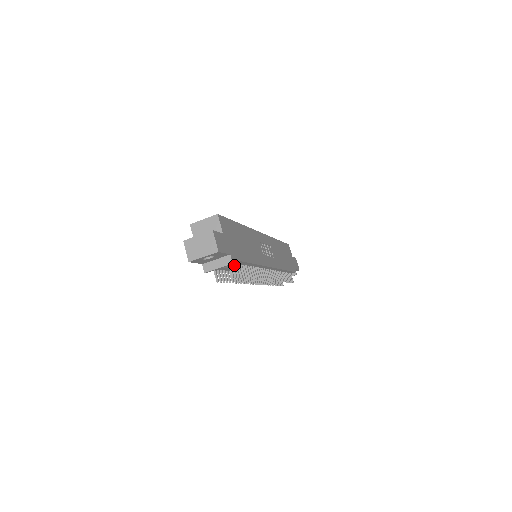
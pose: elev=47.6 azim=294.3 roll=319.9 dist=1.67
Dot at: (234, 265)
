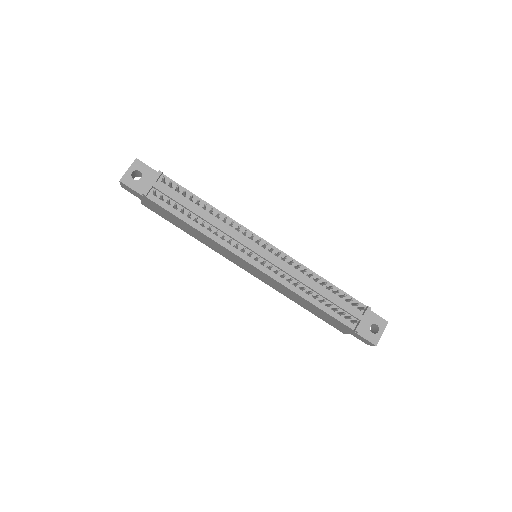
Dot at: (176, 191)
